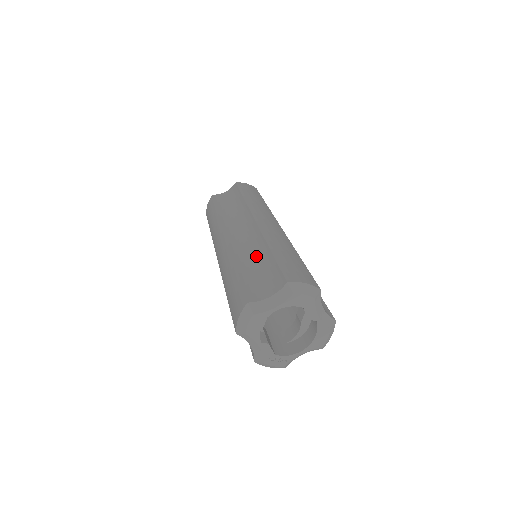
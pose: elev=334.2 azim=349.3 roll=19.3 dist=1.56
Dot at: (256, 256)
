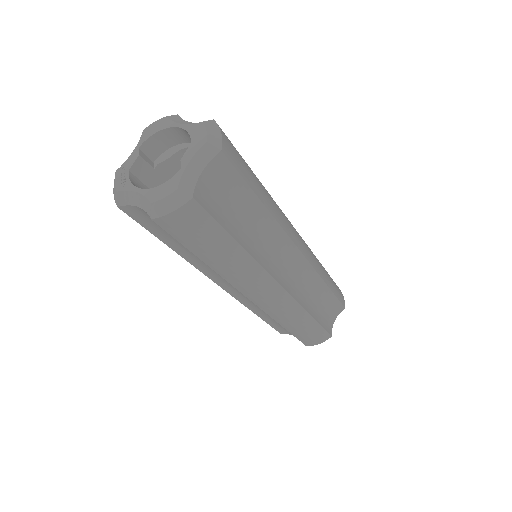
Dot at: occluded
